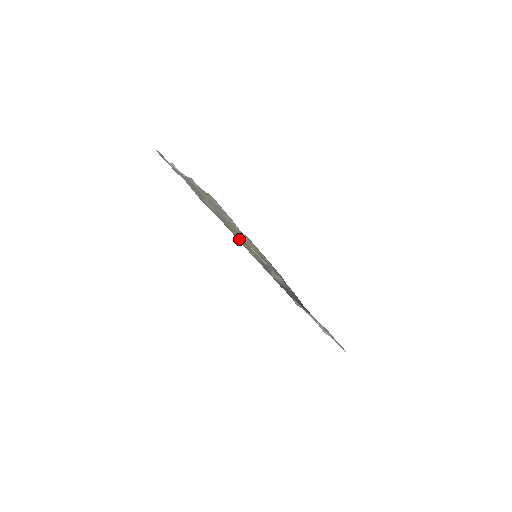
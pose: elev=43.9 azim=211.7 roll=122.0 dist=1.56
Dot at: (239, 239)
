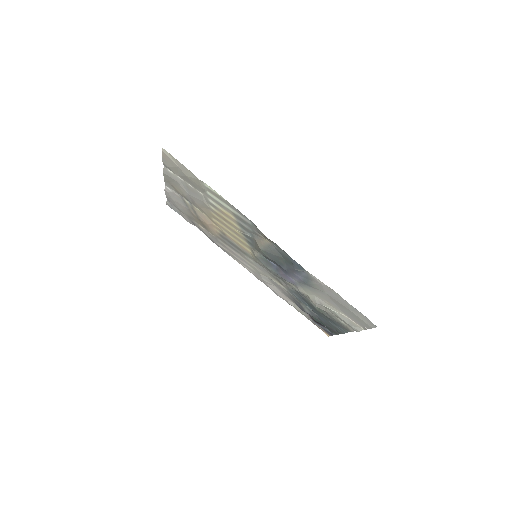
Dot at: (247, 260)
